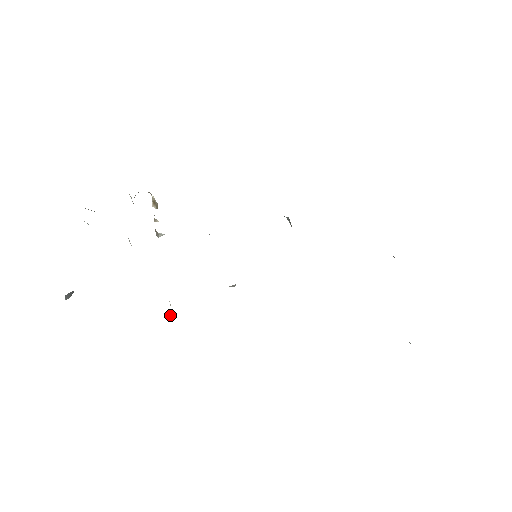
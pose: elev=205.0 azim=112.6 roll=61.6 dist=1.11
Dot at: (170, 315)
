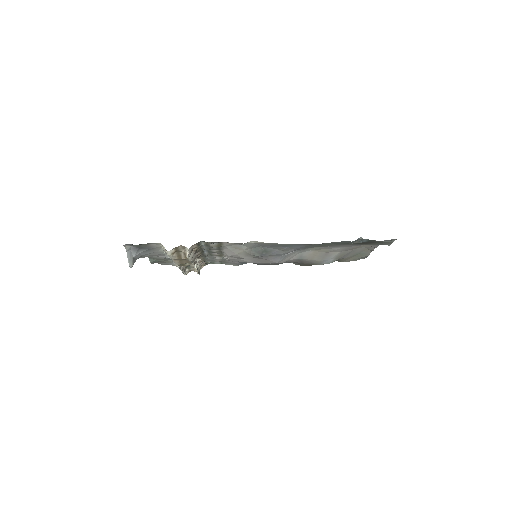
Dot at: (186, 253)
